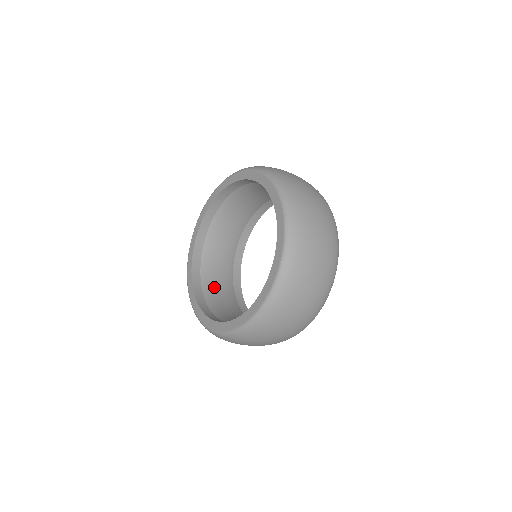
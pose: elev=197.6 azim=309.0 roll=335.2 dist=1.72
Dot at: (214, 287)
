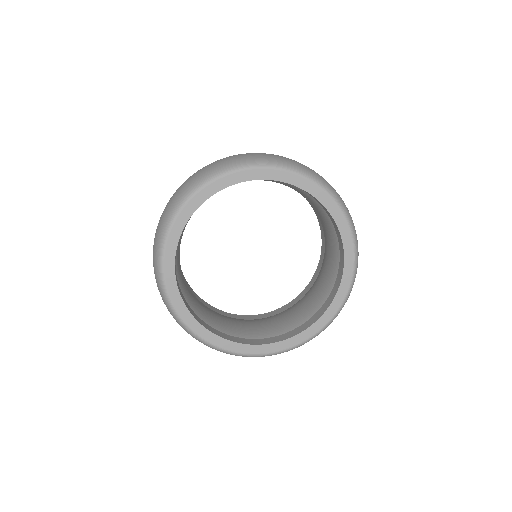
Dot at: (209, 316)
